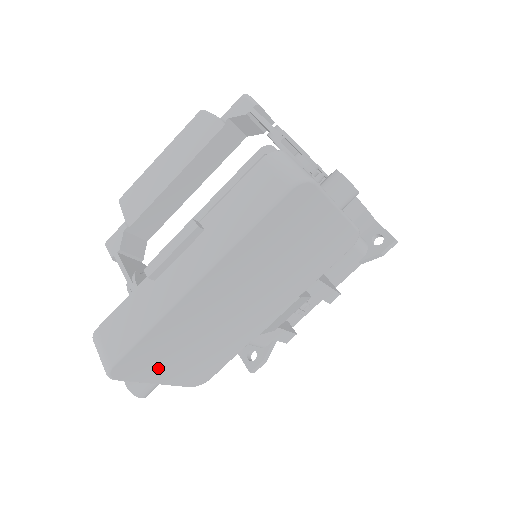
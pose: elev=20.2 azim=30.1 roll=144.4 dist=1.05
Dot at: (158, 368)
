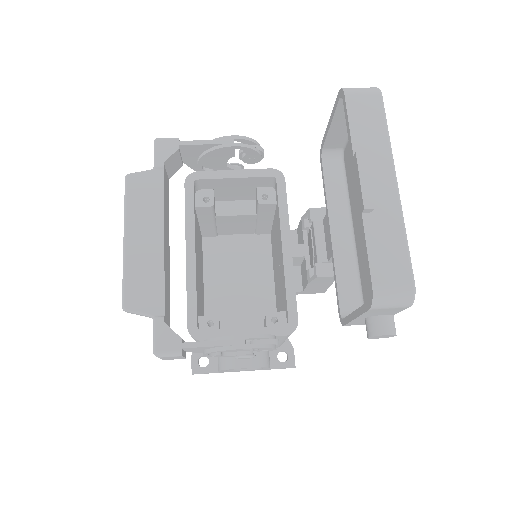
Dot at: occluded
